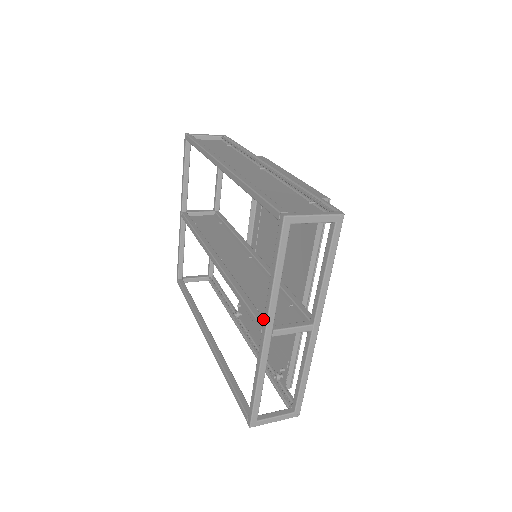
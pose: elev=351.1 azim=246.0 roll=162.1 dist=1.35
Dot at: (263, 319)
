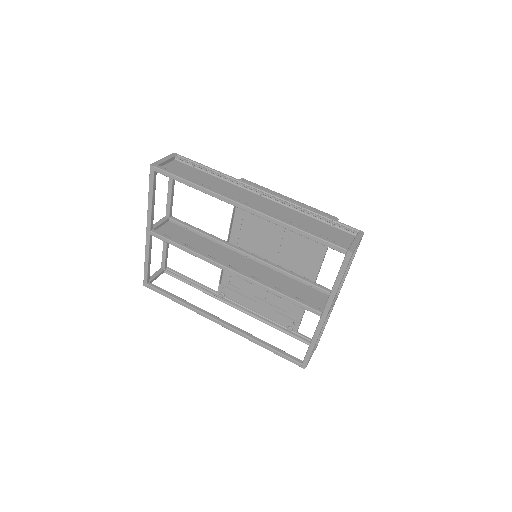
Dot at: (316, 307)
